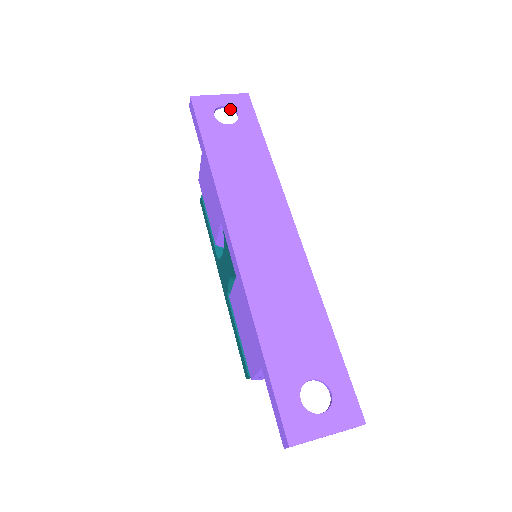
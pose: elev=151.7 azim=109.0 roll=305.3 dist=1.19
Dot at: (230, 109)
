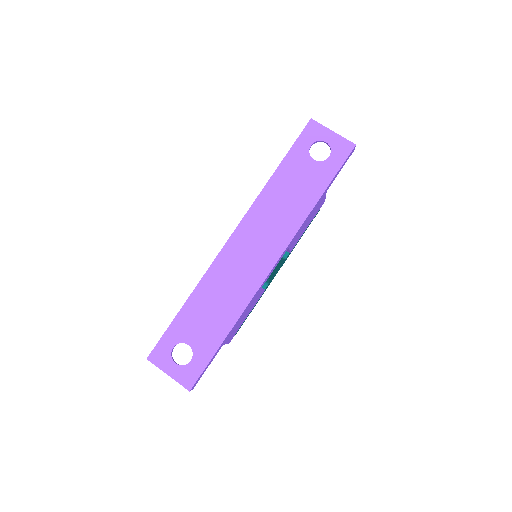
Dot at: (330, 148)
